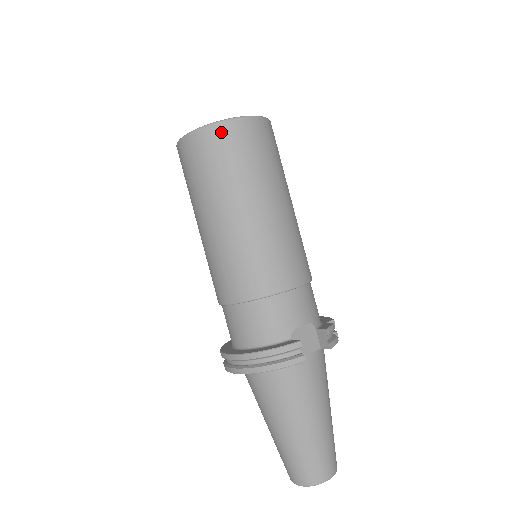
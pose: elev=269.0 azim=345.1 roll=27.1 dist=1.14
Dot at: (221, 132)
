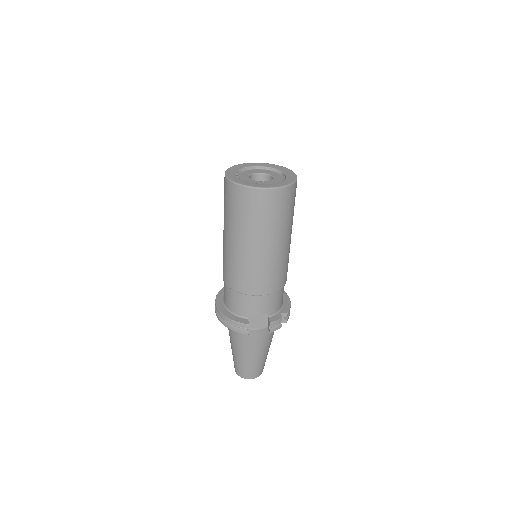
Dot at: (244, 193)
